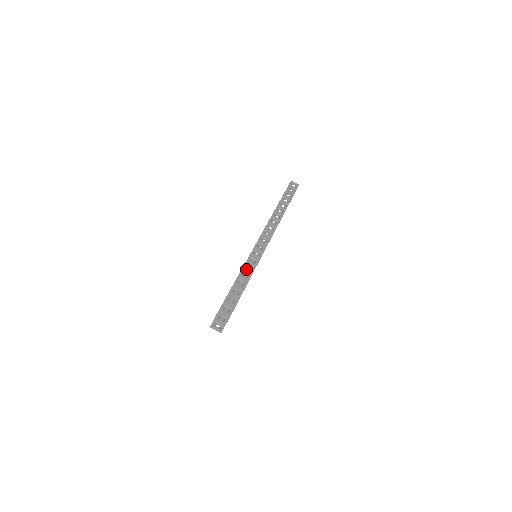
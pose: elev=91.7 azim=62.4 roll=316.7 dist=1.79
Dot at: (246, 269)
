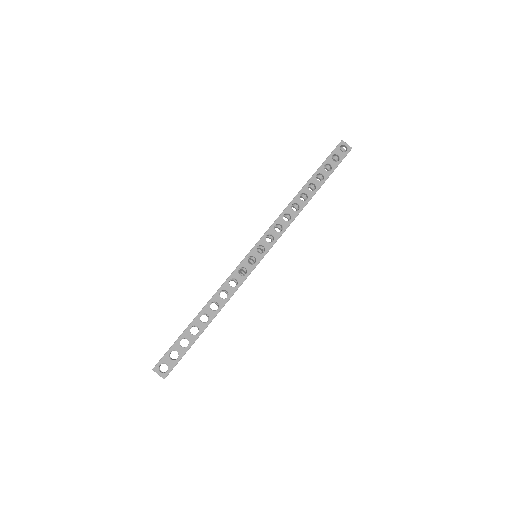
Dot at: occluded
